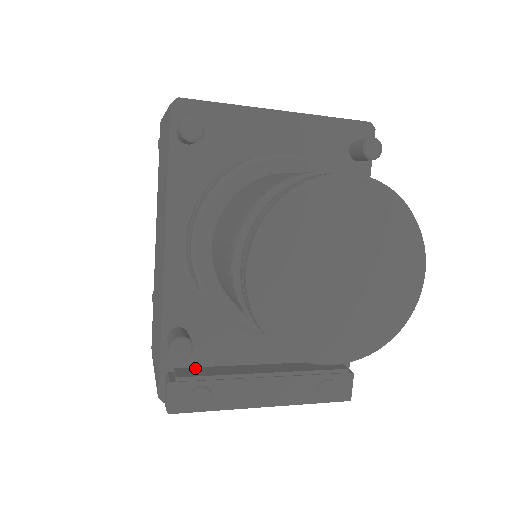
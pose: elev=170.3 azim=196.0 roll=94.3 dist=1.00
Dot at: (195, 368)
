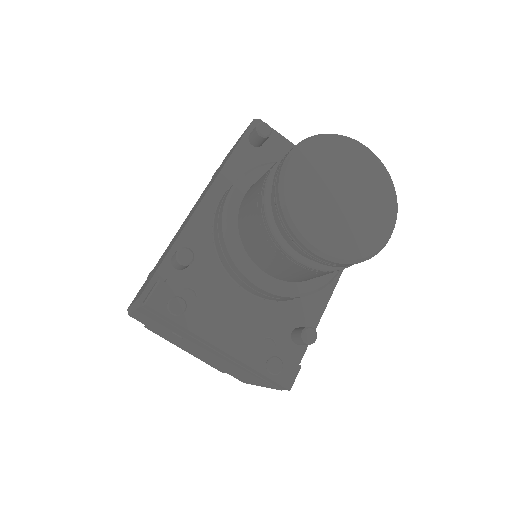
Dot at: occluded
